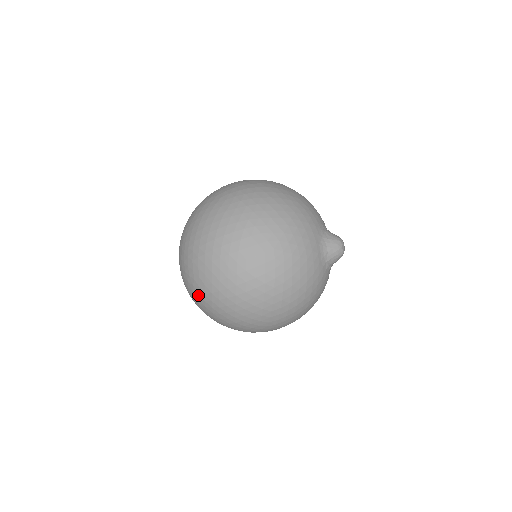
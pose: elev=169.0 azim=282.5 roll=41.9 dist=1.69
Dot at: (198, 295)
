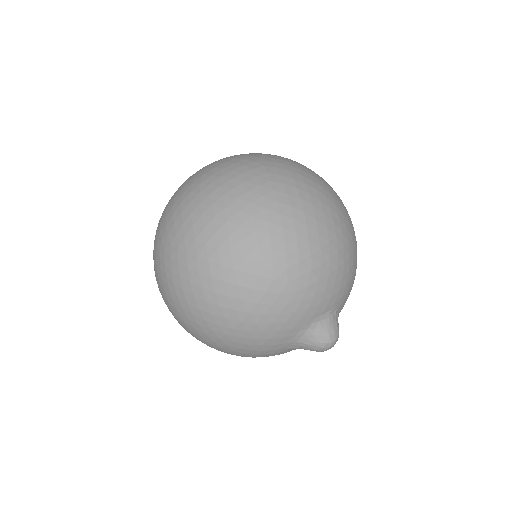
Dot at: occluded
